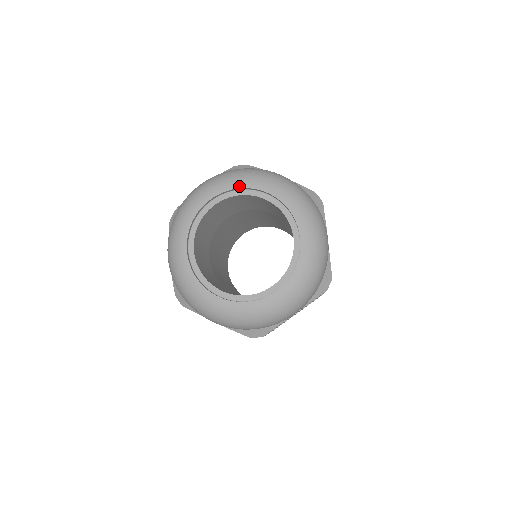
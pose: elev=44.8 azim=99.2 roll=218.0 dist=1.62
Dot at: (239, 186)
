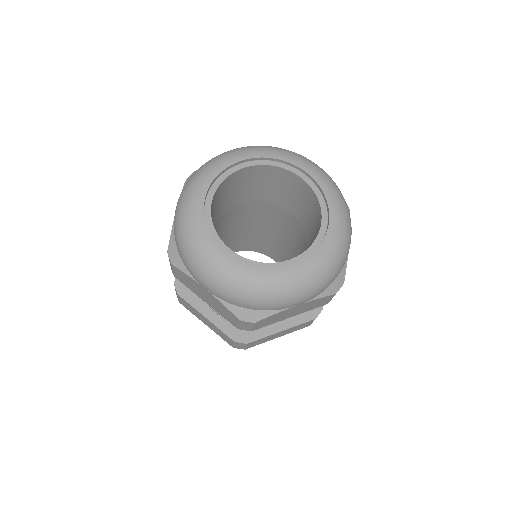
Dot at: (278, 157)
